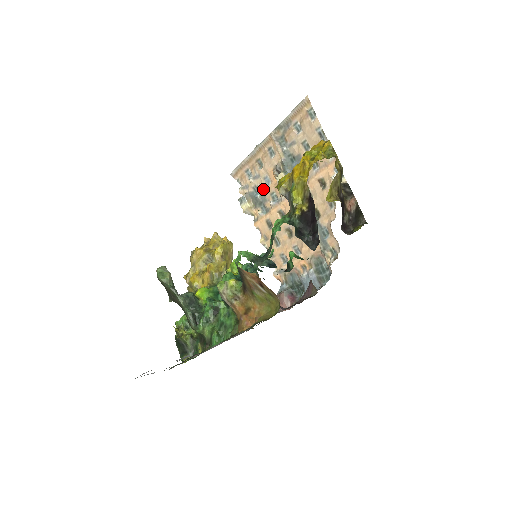
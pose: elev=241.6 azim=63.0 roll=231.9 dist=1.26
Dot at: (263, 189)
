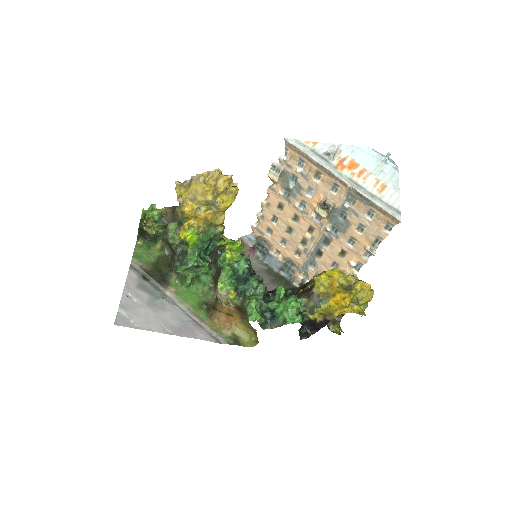
Dot at: (301, 189)
